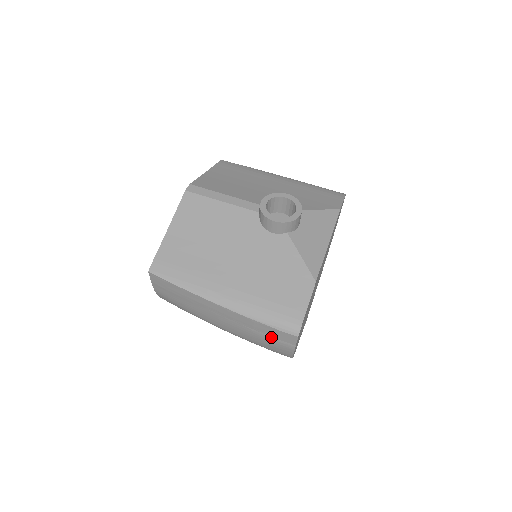
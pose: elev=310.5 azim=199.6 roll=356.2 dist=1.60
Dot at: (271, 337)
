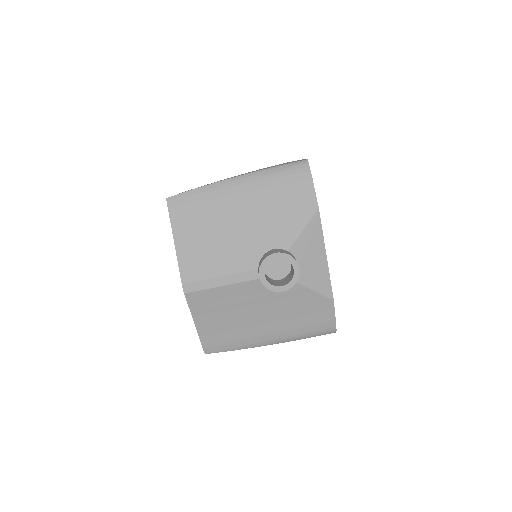
Dot at: occluded
